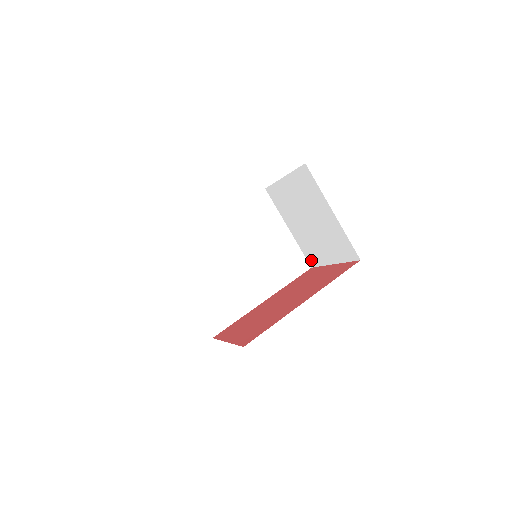
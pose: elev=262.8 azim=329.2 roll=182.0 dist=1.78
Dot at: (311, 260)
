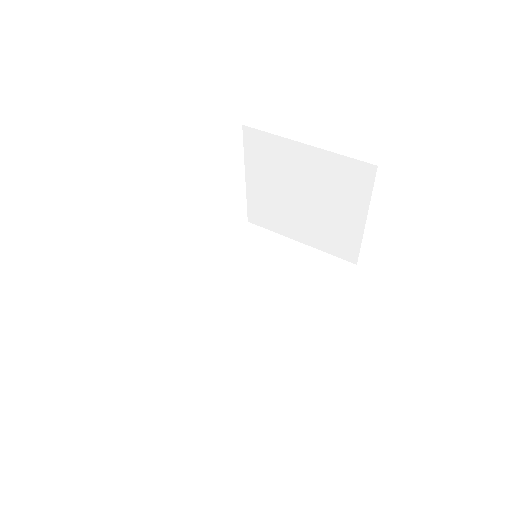
Dot at: (347, 253)
